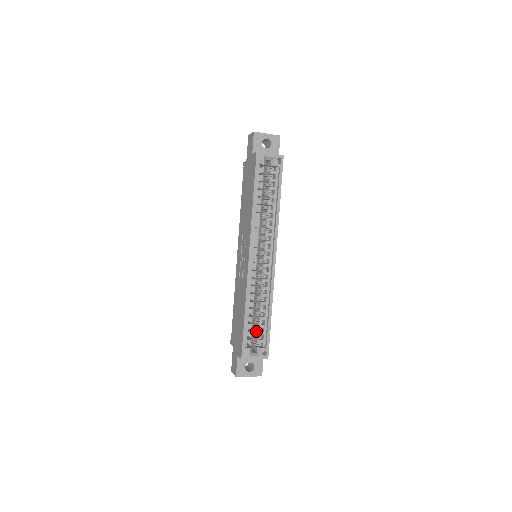
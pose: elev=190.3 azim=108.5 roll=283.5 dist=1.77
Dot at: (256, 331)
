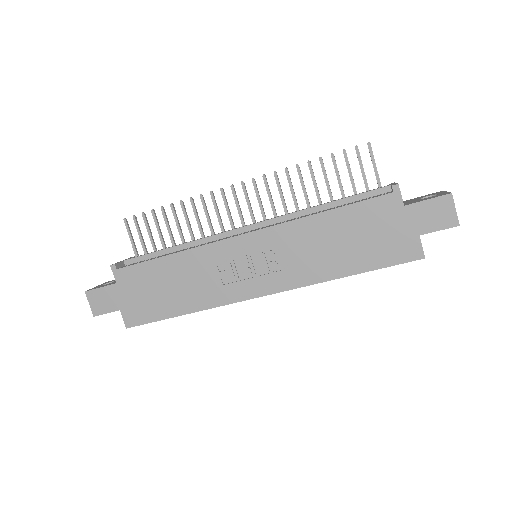
Dot at: occluded
